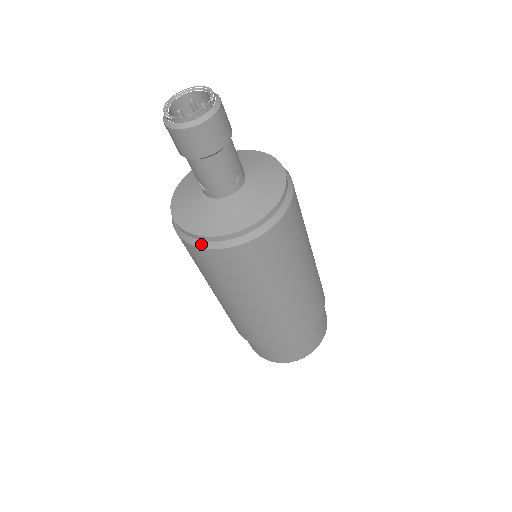
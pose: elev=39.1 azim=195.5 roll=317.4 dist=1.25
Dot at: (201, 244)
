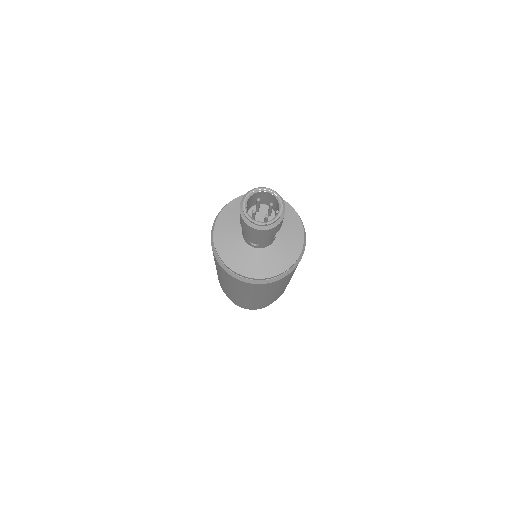
Dot at: (257, 282)
